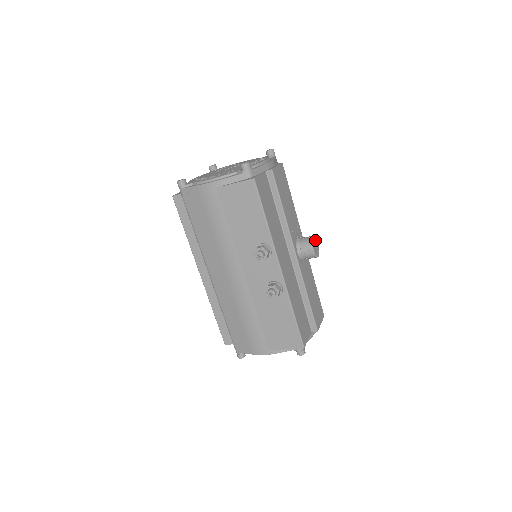
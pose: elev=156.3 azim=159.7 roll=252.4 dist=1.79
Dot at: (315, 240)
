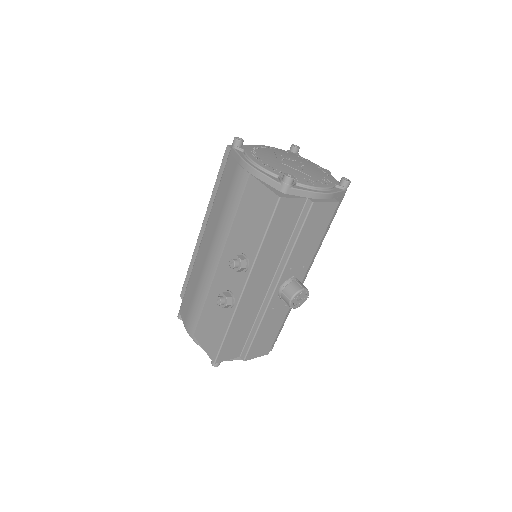
Dot at: (304, 293)
